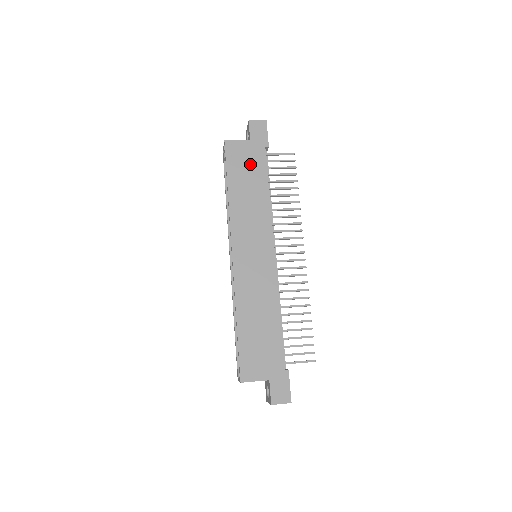
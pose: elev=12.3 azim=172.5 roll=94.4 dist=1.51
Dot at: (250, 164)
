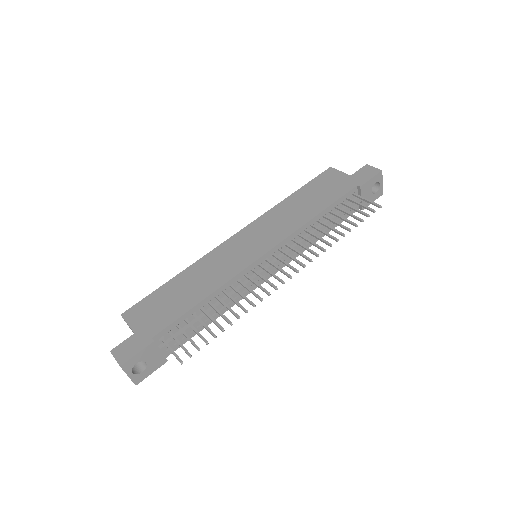
Dot at: (329, 189)
